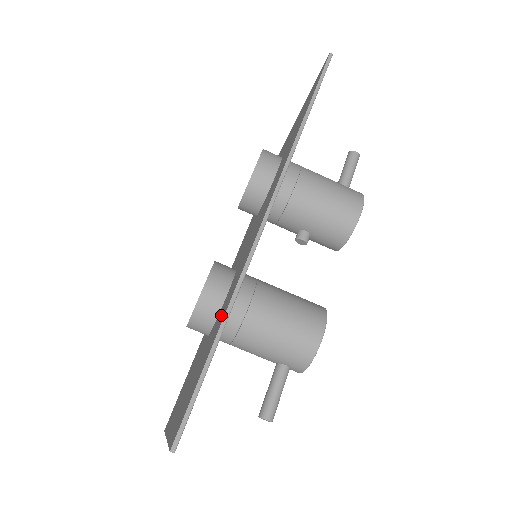
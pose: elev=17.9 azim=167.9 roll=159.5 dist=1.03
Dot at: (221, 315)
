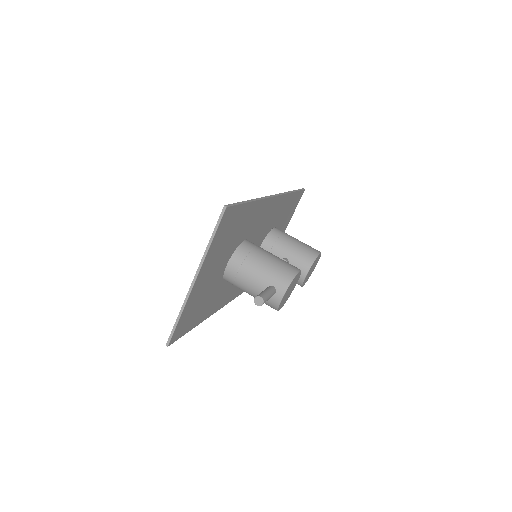
Dot at: occluded
